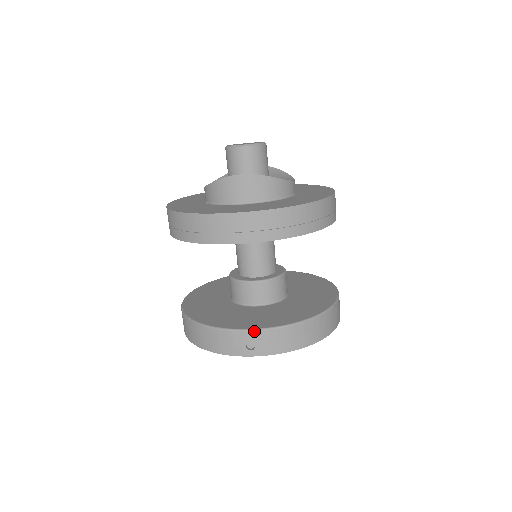
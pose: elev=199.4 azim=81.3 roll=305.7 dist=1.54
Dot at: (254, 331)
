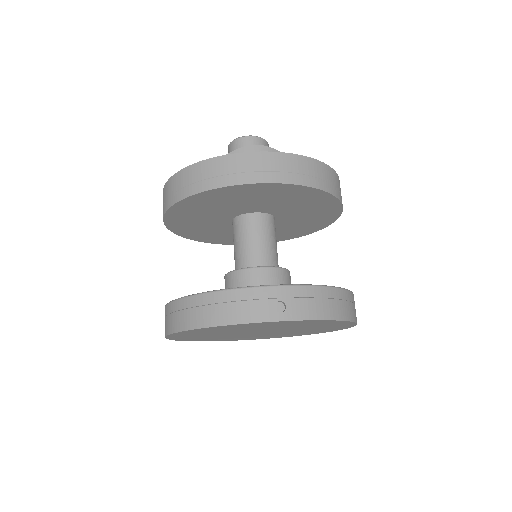
Dot at: (285, 286)
